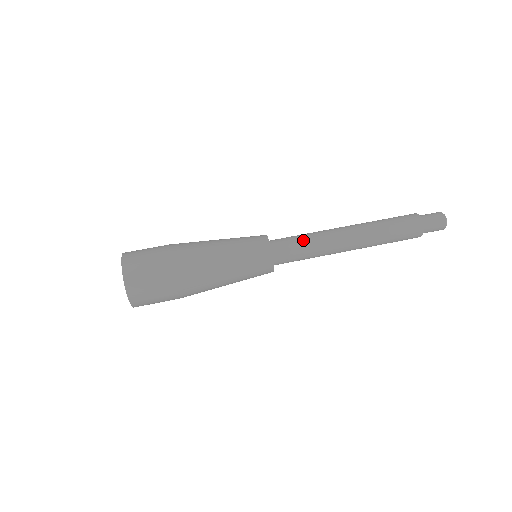
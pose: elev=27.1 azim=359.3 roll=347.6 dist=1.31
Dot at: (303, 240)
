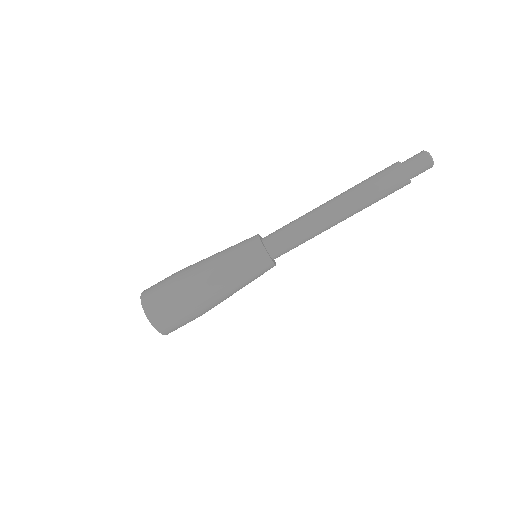
Dot at: (298, 239)
